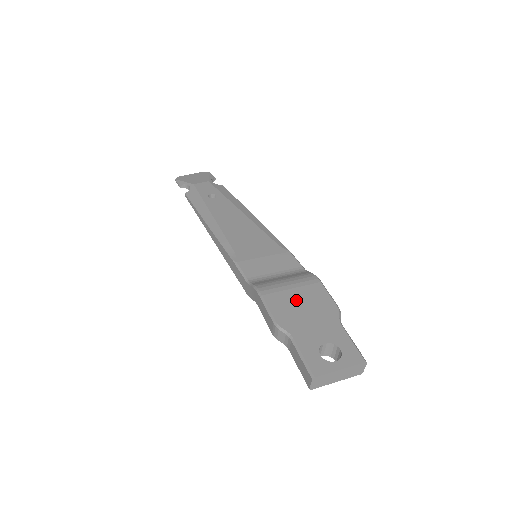
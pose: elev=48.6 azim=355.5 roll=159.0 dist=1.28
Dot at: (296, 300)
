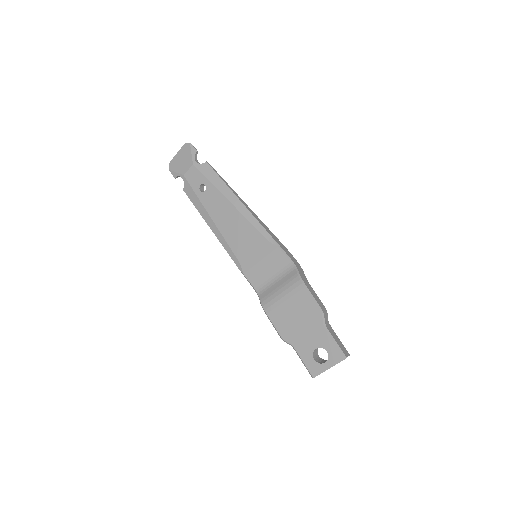
Dot at: (290, 313)
